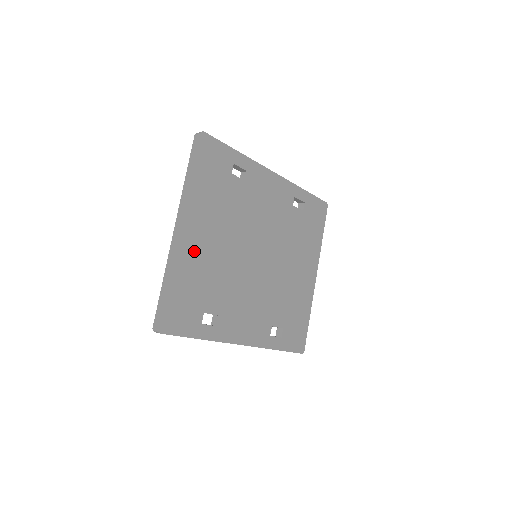
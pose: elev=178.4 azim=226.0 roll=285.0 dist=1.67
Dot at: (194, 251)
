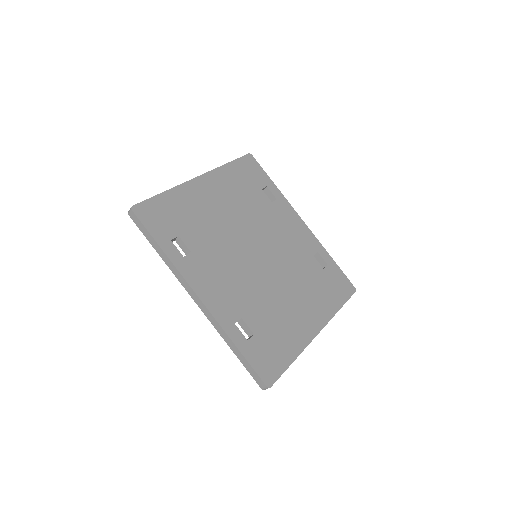
Dot at: (199, 196)
